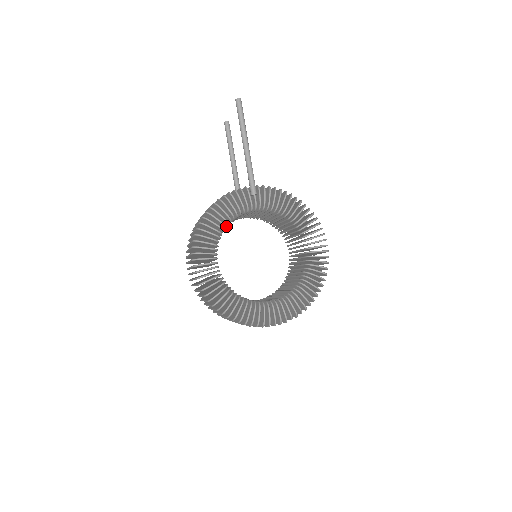
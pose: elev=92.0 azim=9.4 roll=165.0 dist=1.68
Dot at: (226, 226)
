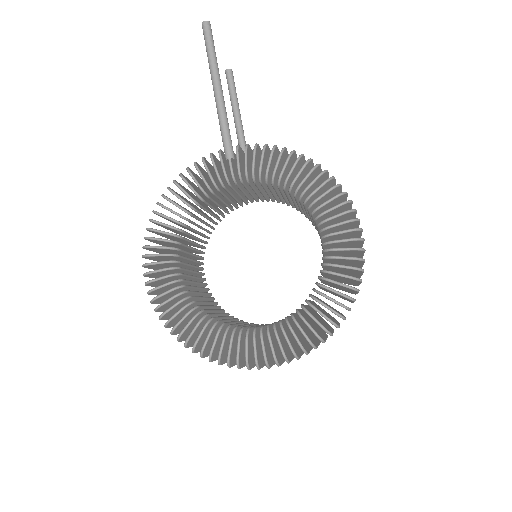
Dot at: (198, 213)
